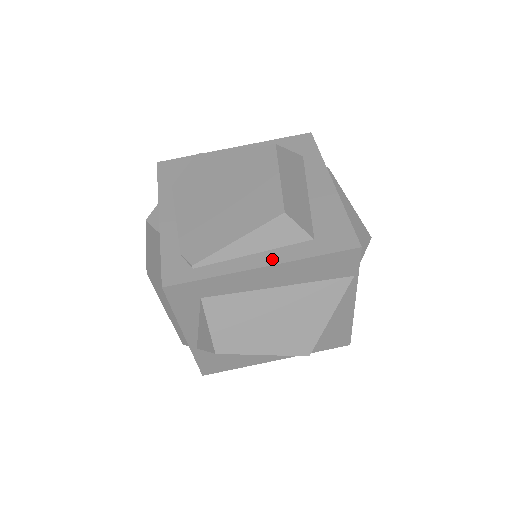
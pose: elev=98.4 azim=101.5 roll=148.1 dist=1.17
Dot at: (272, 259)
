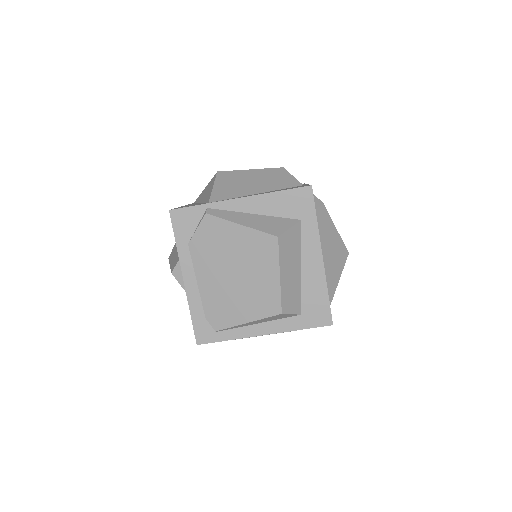
Dot at: (271, 329)
